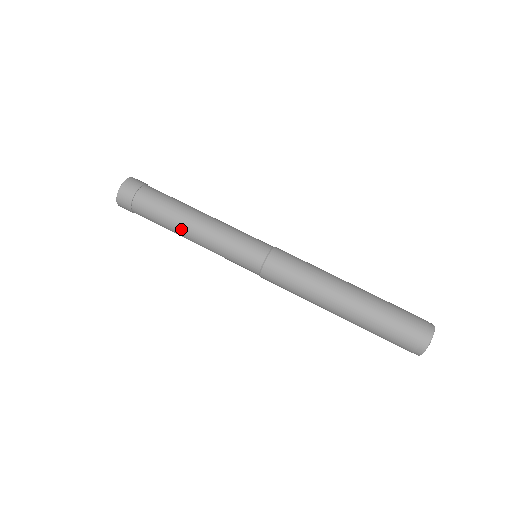
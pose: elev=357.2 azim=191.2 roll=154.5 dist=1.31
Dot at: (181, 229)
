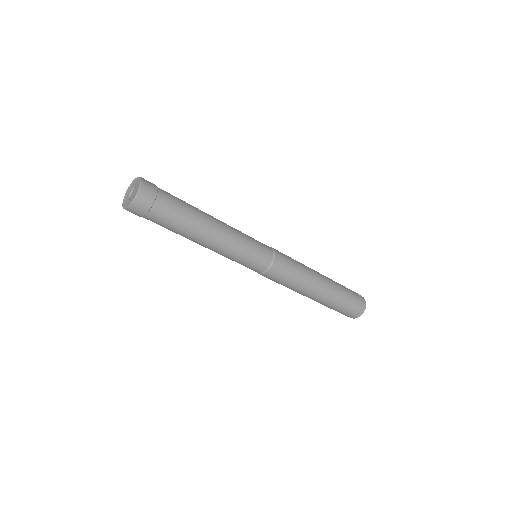
Dot at: (203, 233)
